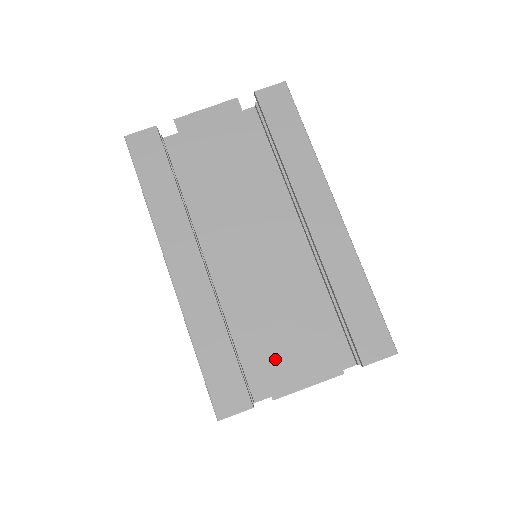
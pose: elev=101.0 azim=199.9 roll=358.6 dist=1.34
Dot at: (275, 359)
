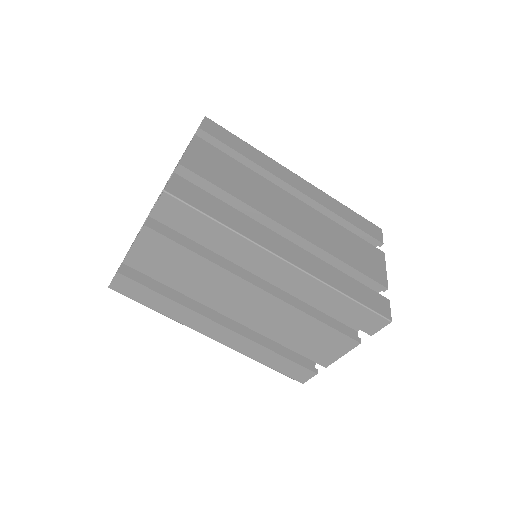
Dot at: (312, 352)
